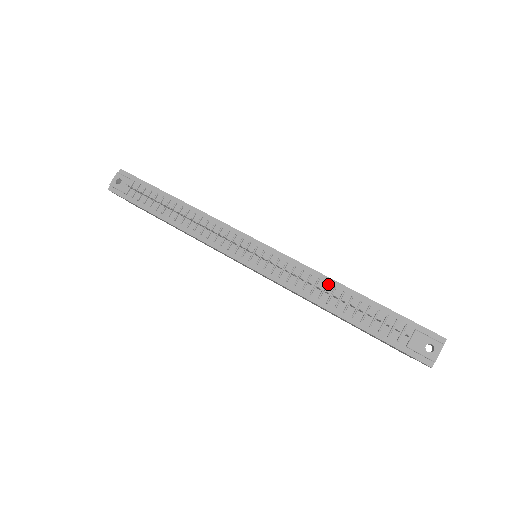
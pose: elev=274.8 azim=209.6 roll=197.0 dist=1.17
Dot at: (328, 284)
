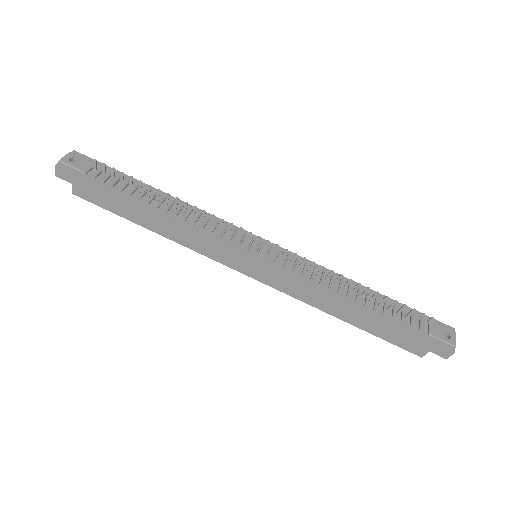
Dot at: (342, 280)
